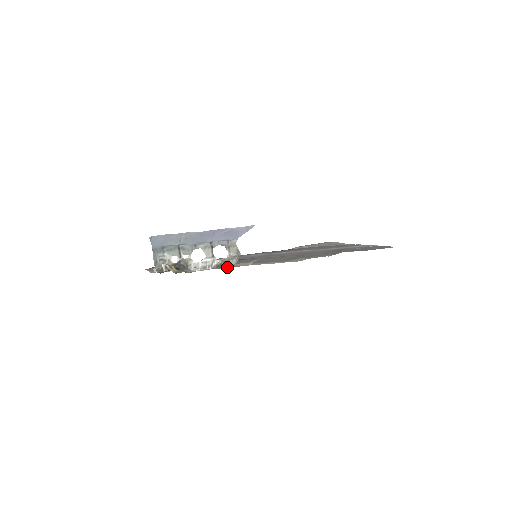
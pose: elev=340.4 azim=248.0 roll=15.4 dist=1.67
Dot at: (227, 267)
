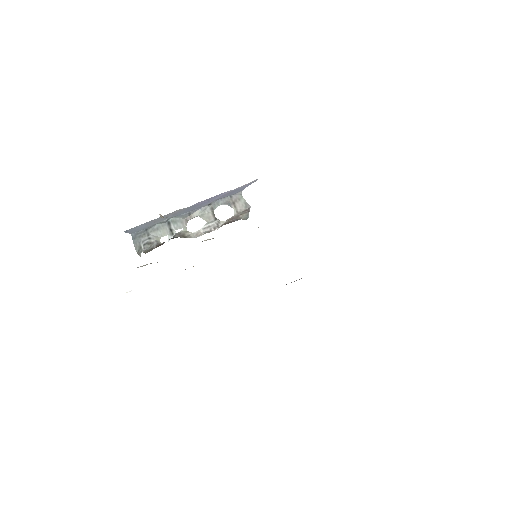
Dot at: (239, 219)
